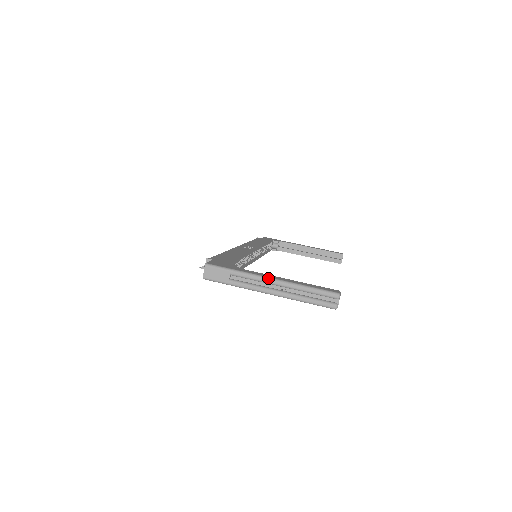
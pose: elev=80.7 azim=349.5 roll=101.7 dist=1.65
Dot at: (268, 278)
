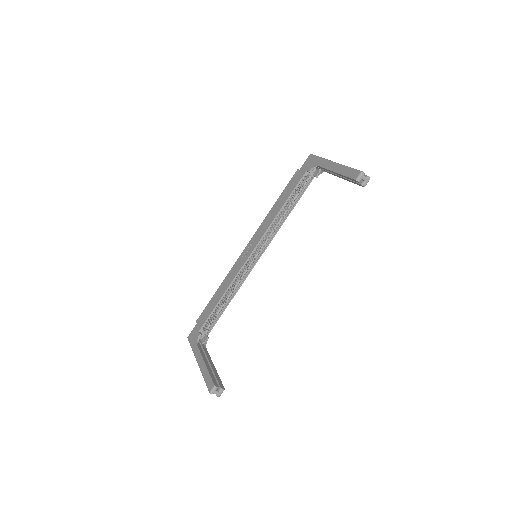
Dot at: (197, 362)
